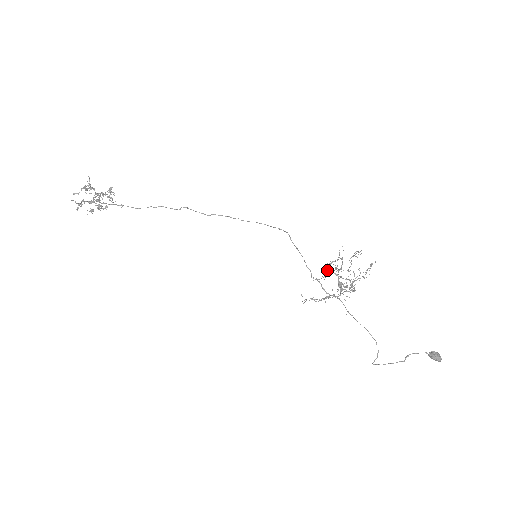
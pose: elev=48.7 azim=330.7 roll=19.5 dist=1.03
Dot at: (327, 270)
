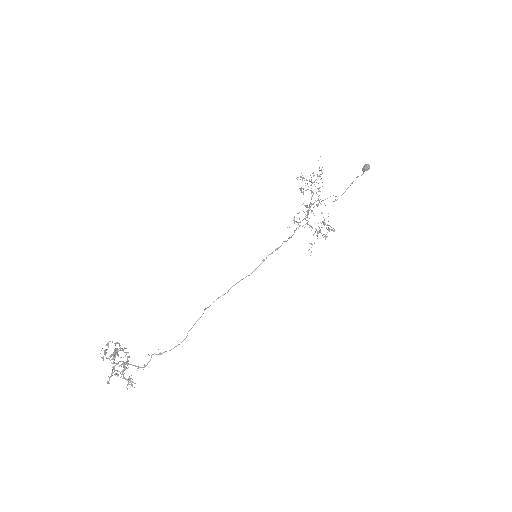
Dot at: occluded
